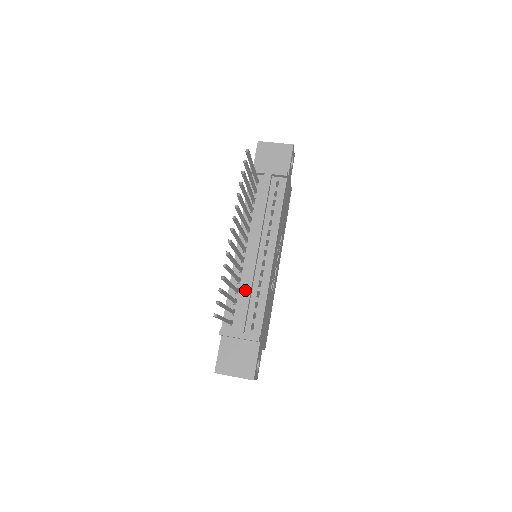
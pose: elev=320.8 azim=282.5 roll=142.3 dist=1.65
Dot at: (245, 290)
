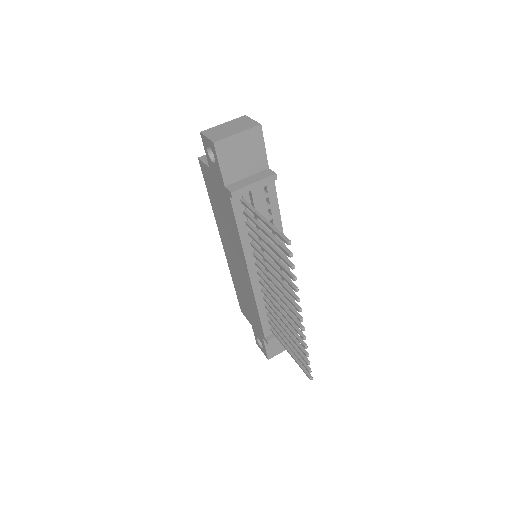
Dot at: occluded
